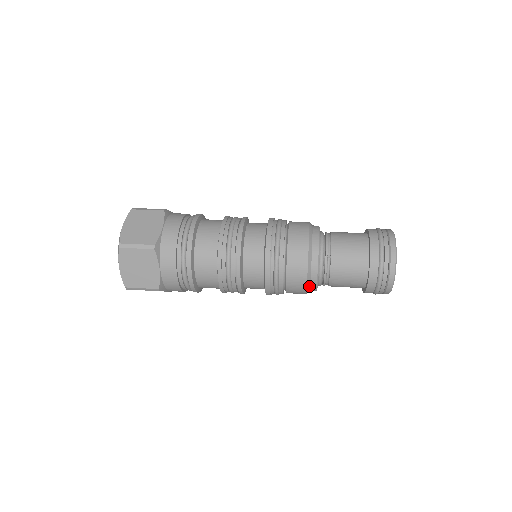
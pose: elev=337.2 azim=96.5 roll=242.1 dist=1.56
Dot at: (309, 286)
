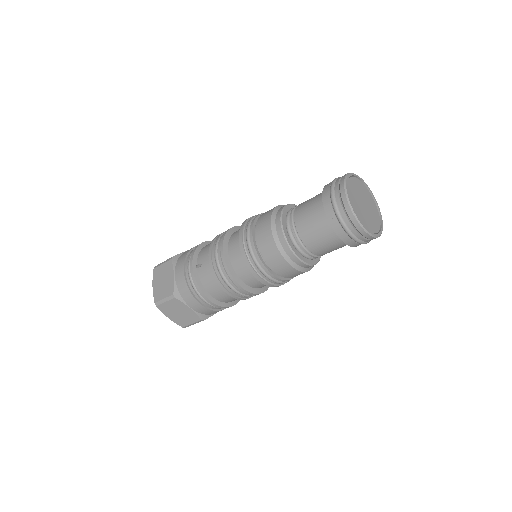
Dot at: (276, 214)
